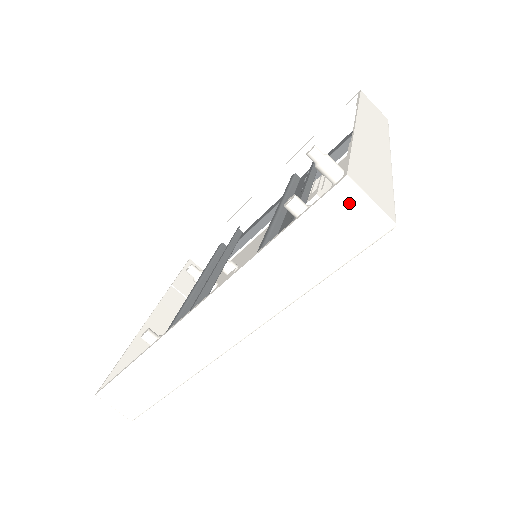
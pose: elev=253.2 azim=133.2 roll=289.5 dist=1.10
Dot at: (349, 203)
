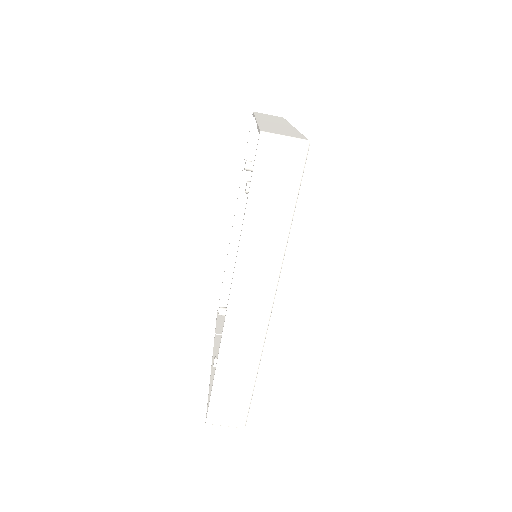
Dot at: (273, 147)
